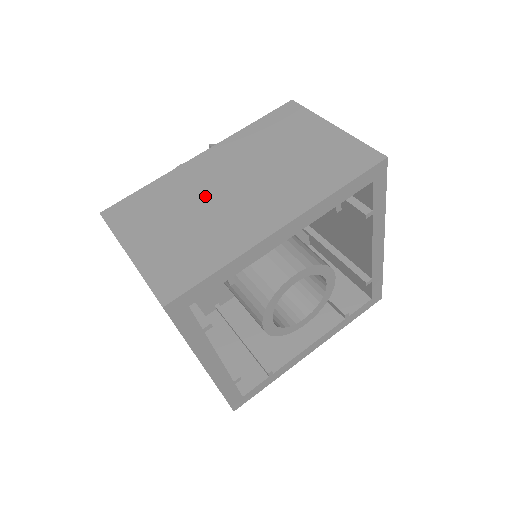
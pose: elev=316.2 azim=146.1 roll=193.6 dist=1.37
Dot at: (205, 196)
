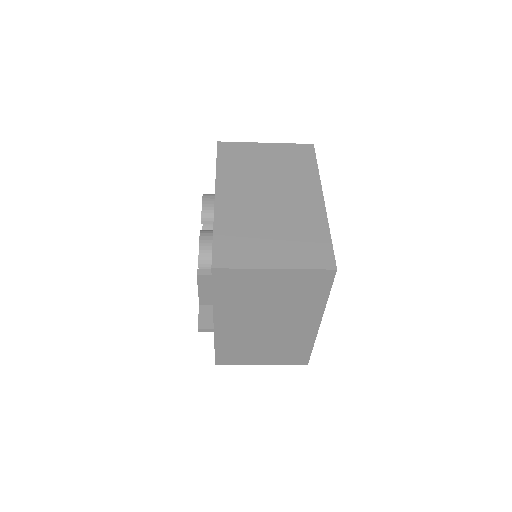
Dot at: occluded
